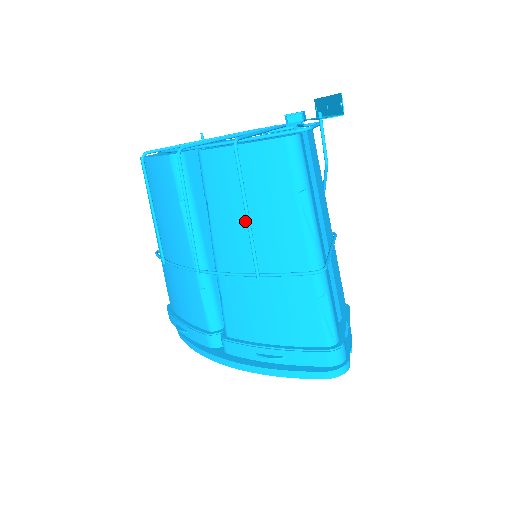
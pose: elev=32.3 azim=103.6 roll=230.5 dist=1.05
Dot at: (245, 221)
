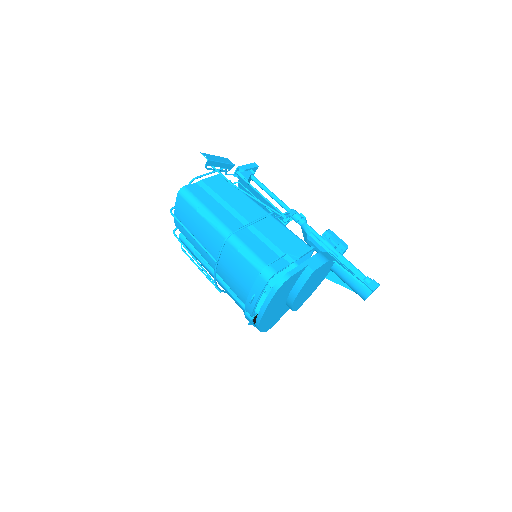
Dot at: (200, 240)
